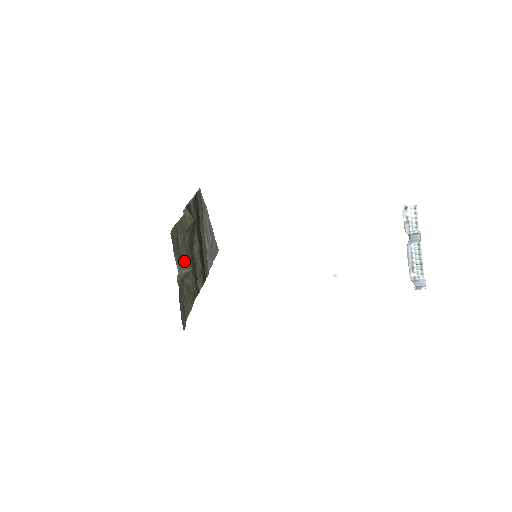
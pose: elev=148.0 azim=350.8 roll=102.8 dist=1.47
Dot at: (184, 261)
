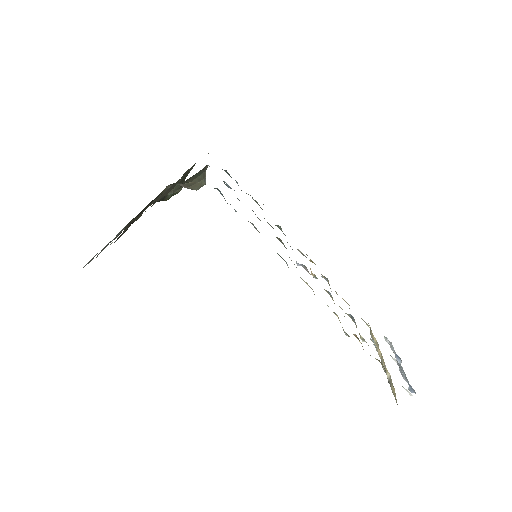
Dot at: occluded
